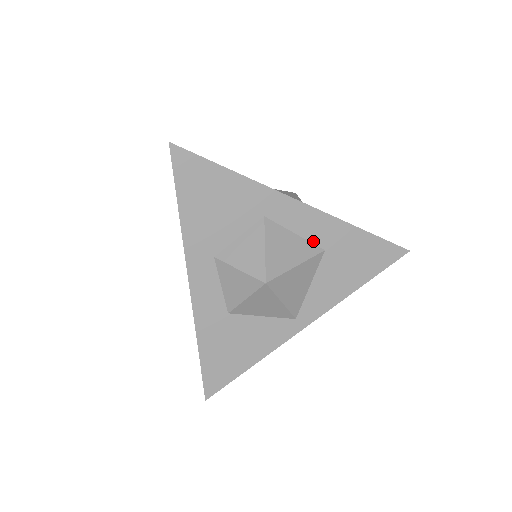
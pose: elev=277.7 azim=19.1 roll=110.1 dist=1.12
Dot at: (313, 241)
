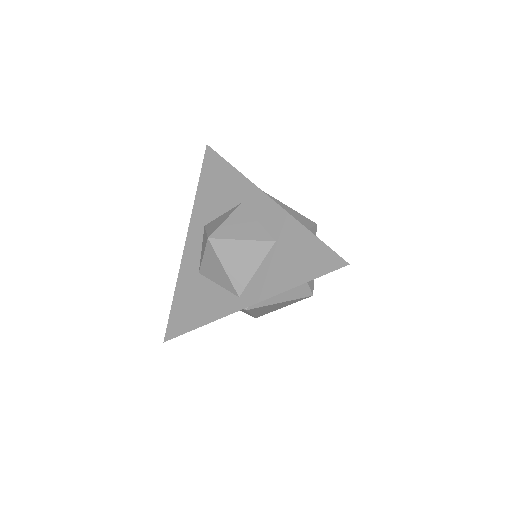
Dot at: (269, 231)
